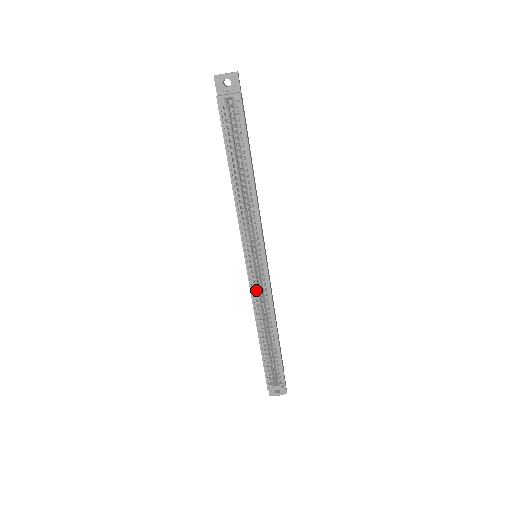
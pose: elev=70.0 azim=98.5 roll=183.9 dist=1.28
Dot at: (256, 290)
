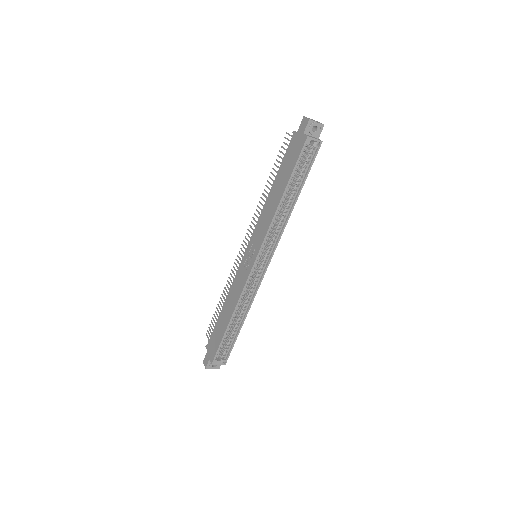
Dot at: (248, 283)
